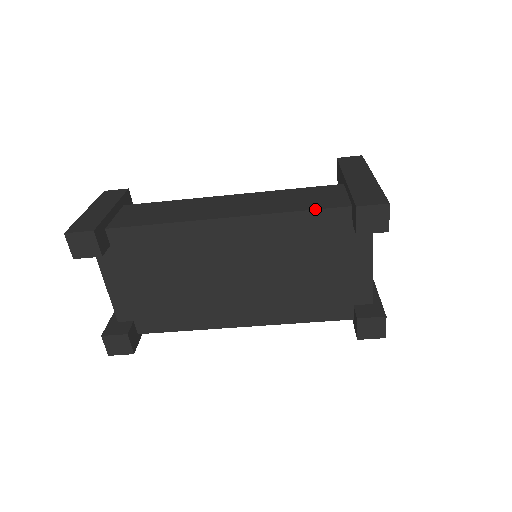
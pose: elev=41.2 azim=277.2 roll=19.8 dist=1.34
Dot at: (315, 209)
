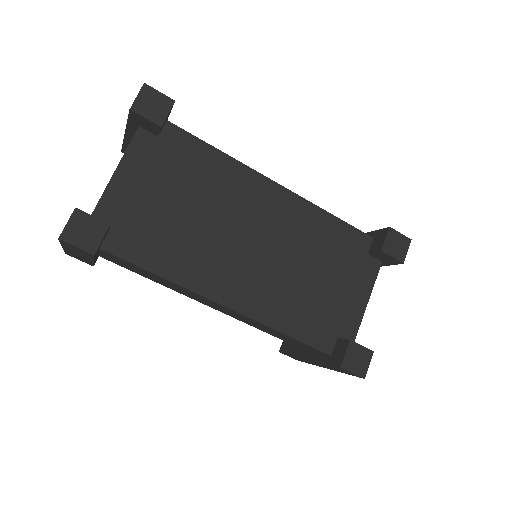
Dot at: (347, 223)
